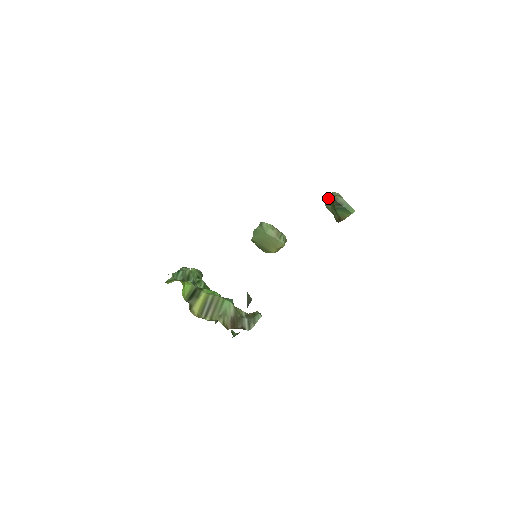
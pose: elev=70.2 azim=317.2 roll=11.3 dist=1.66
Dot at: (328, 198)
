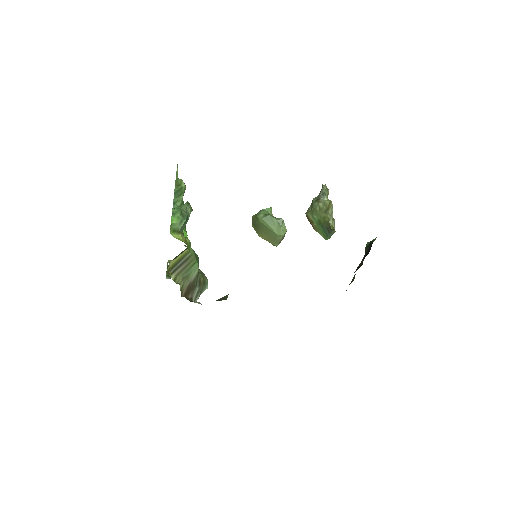
Dot at: (326, 207)
